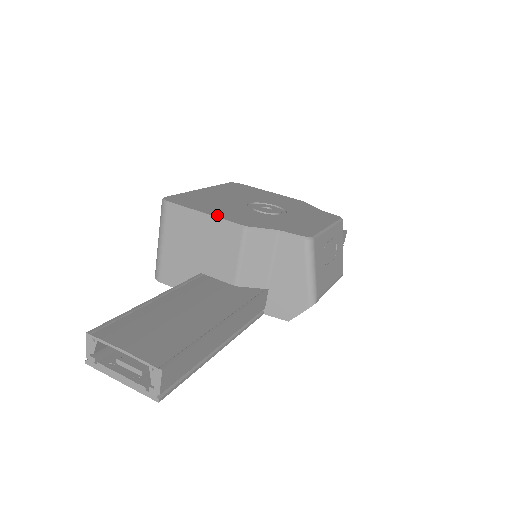
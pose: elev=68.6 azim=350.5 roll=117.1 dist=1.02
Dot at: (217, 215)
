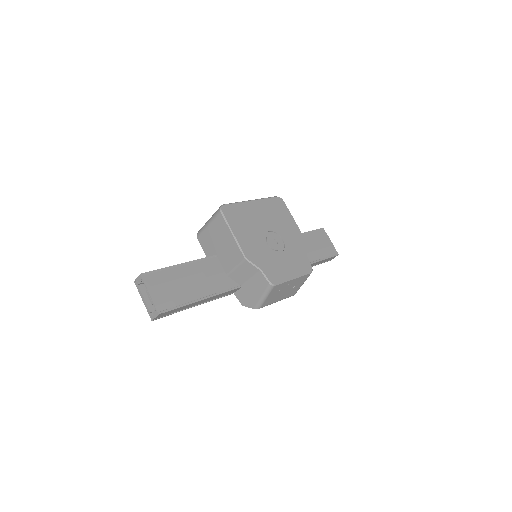
Dot at: (239, 239)
